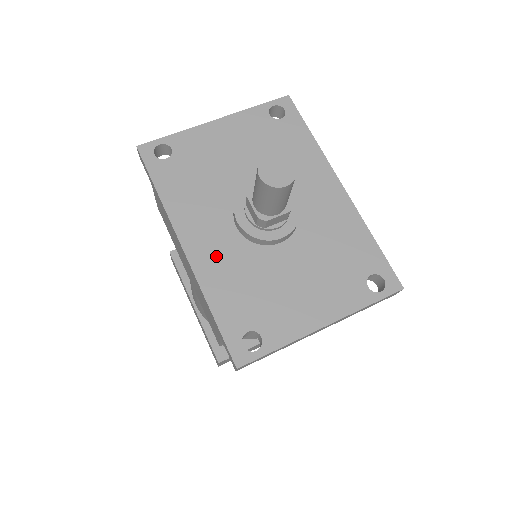
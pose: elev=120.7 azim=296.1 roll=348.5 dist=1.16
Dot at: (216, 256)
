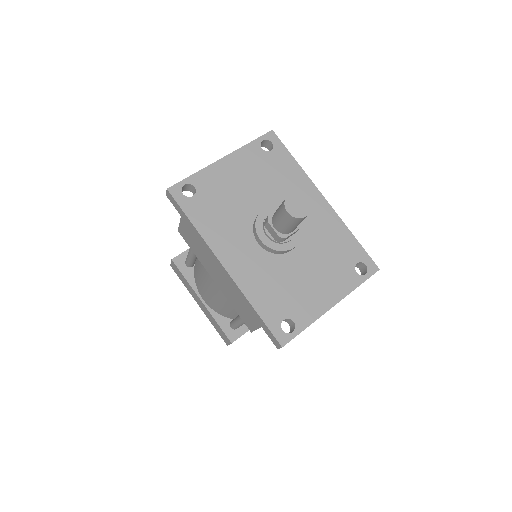
Dot at: (249, 268)
